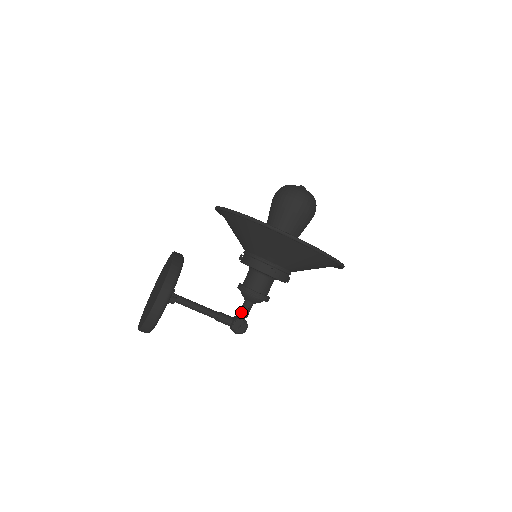
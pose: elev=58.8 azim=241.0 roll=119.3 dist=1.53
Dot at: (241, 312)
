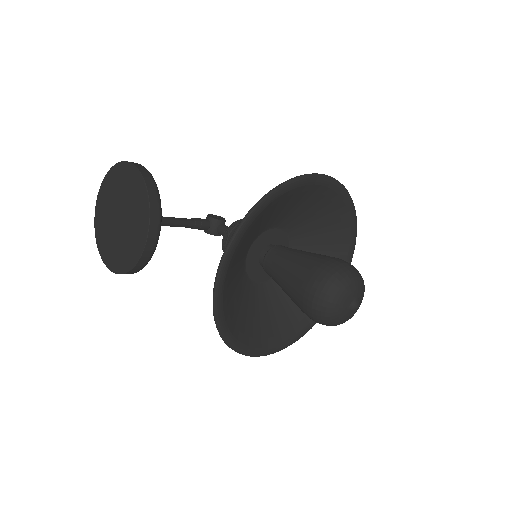
Dot at: (219, 233)
